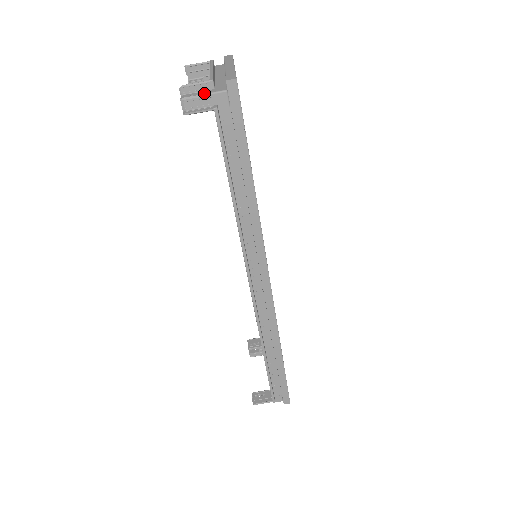
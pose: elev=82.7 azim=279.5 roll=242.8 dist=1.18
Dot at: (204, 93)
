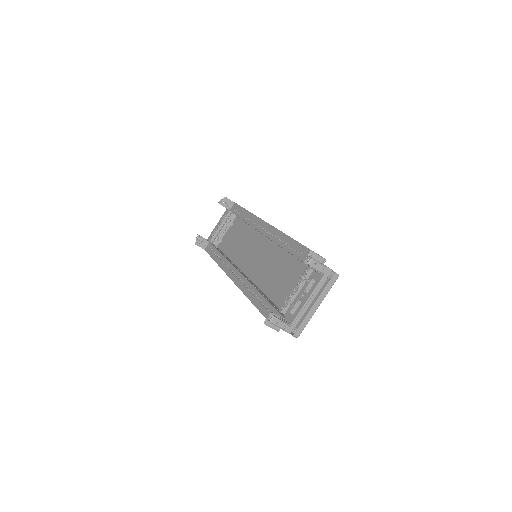
Dot at: (281, 326)
